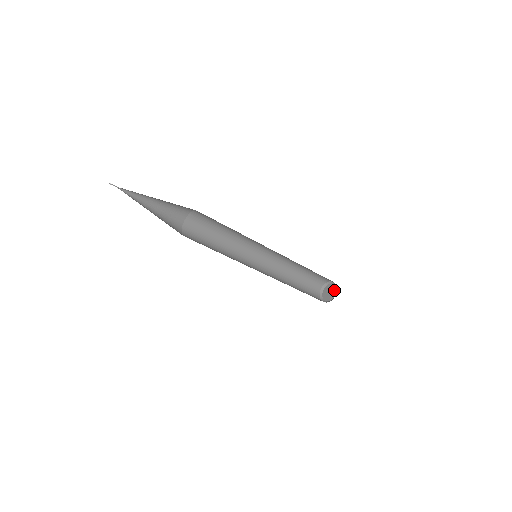
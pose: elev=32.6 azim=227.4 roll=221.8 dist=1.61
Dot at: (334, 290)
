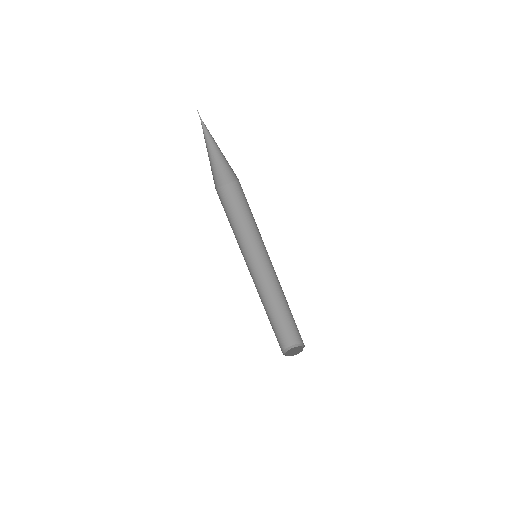
Dot at: (300, 348)
